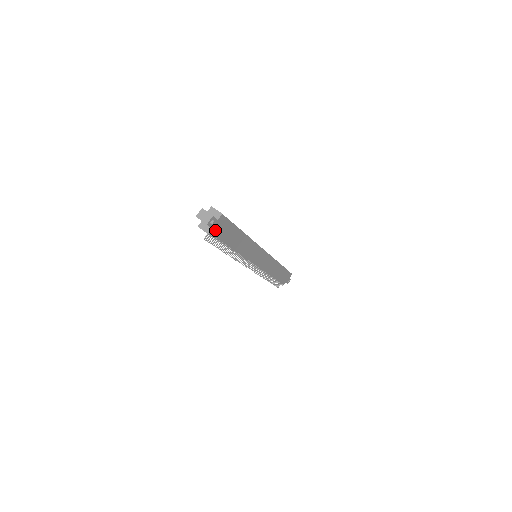
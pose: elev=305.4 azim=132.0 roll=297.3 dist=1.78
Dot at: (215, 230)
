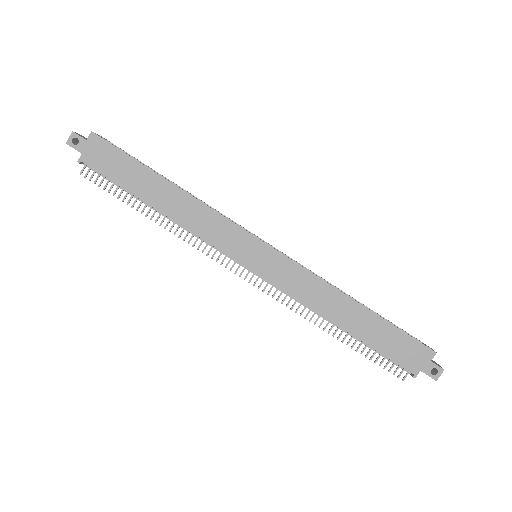
Dot at: (90, 158)
